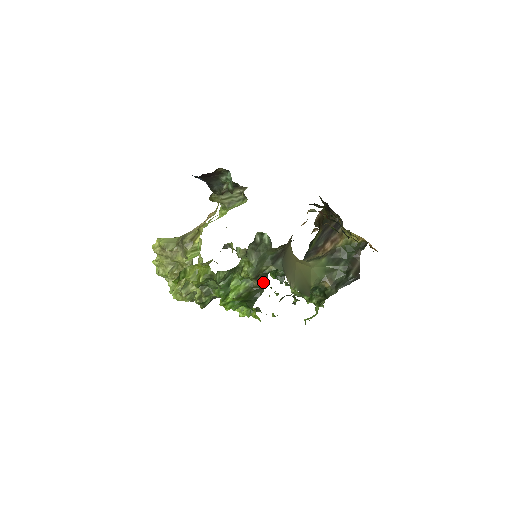
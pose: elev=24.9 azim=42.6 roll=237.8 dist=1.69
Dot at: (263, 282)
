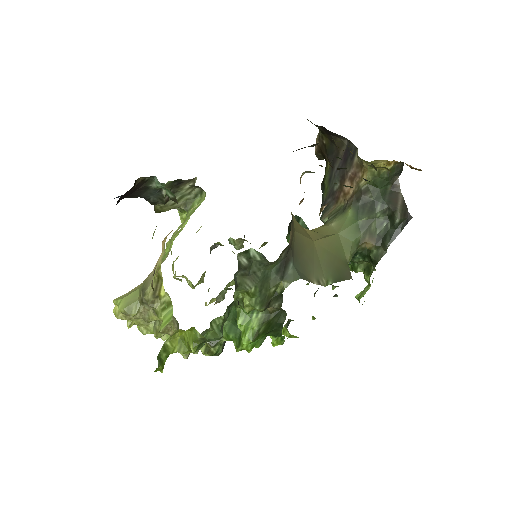
Dot at: (280, 306)
